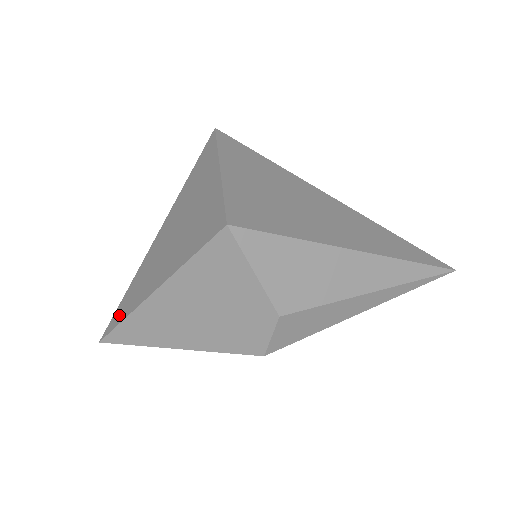
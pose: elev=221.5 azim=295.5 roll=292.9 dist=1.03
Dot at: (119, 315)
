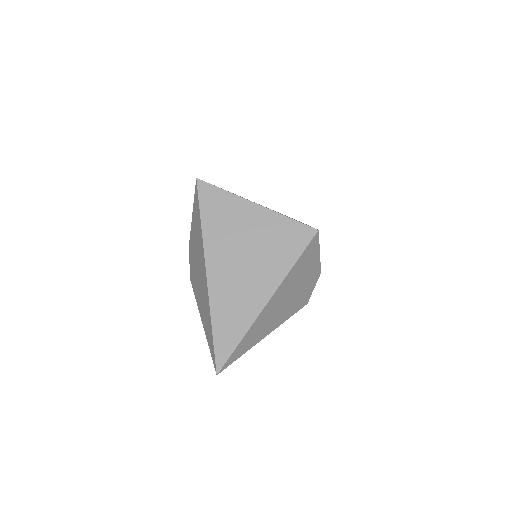
Dot at: (228, 341)
